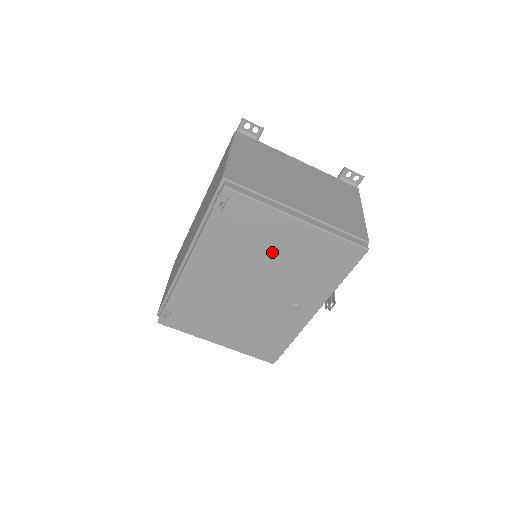
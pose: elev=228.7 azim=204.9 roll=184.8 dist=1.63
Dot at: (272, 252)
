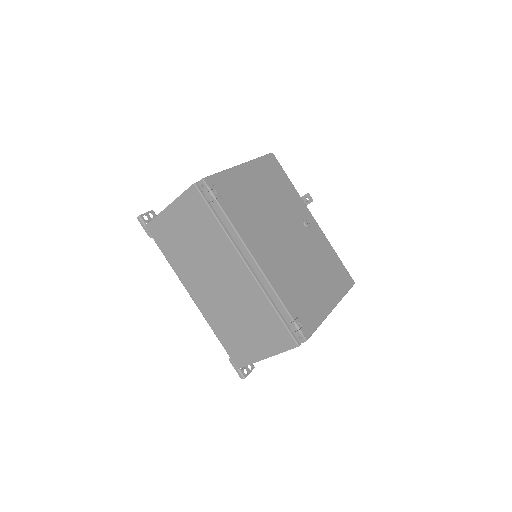
Dot at: (261, 198)
